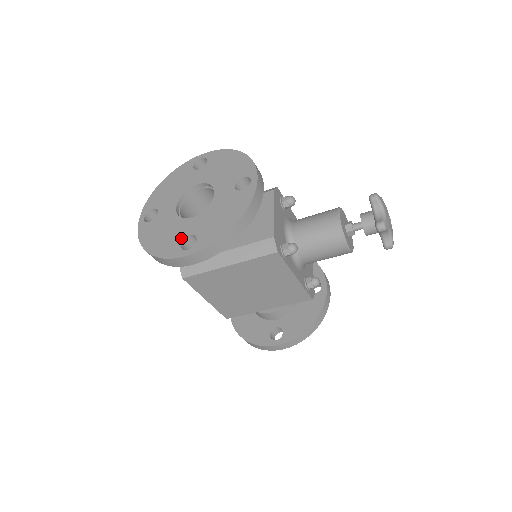
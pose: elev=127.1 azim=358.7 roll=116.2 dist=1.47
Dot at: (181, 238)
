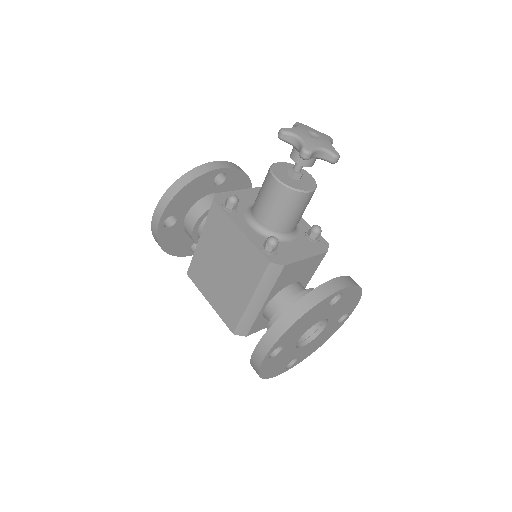
Dot at: (168, 219)
